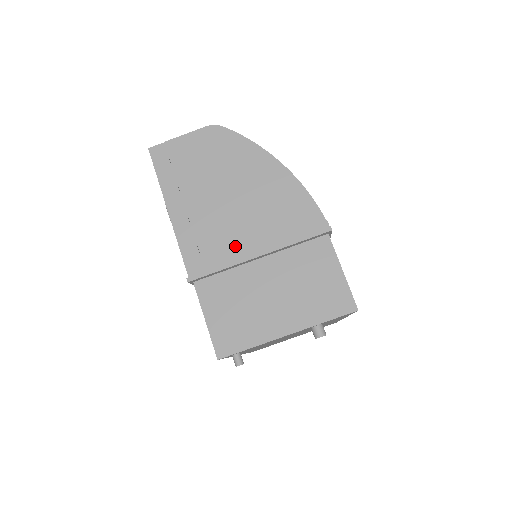
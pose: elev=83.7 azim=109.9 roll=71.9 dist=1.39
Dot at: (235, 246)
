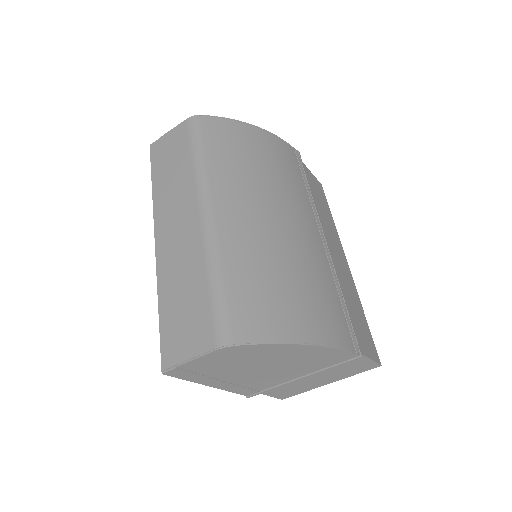
Dot at: (279, 380)
